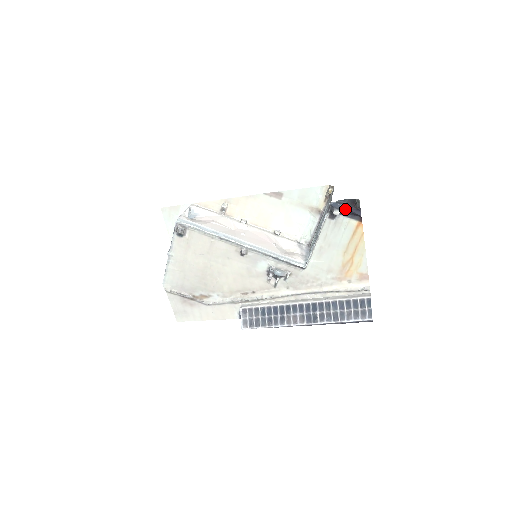
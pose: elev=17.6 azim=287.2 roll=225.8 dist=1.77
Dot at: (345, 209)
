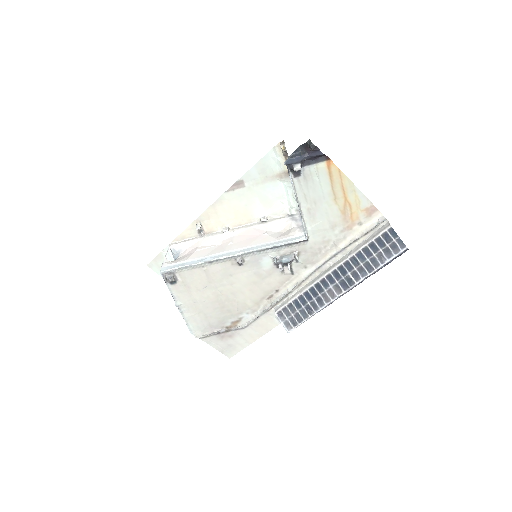
Dot at: (303, 159)
